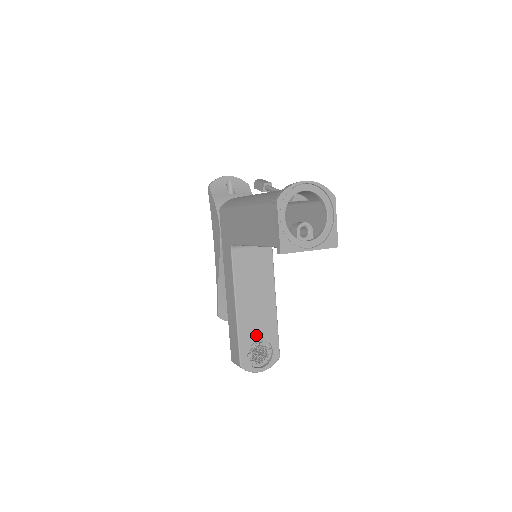
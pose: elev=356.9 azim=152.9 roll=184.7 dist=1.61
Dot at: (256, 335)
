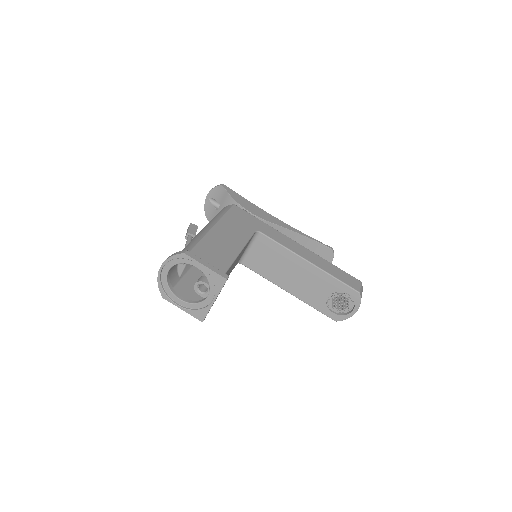
Dot at: (322, 295)
